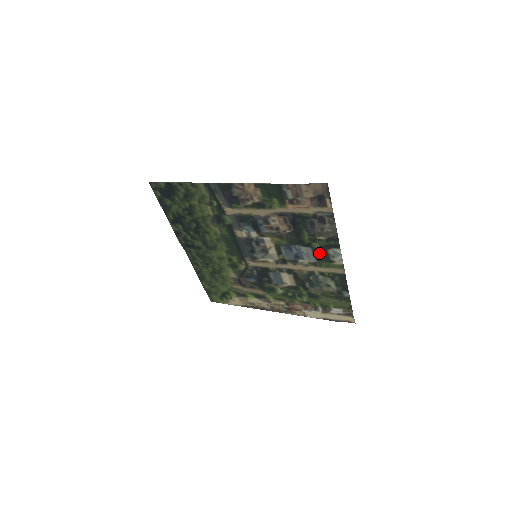
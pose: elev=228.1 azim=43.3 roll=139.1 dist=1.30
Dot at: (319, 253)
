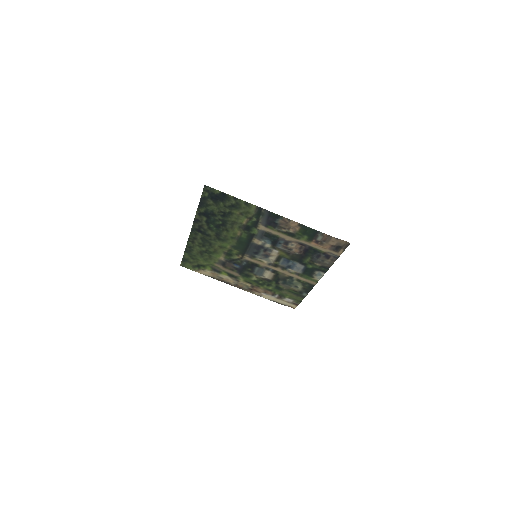
Dot at: (308, 270)
